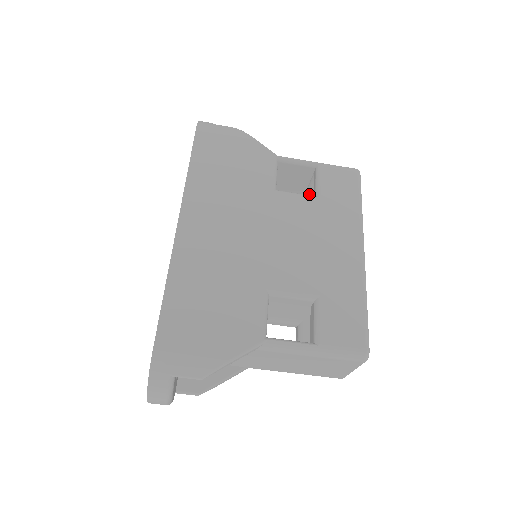
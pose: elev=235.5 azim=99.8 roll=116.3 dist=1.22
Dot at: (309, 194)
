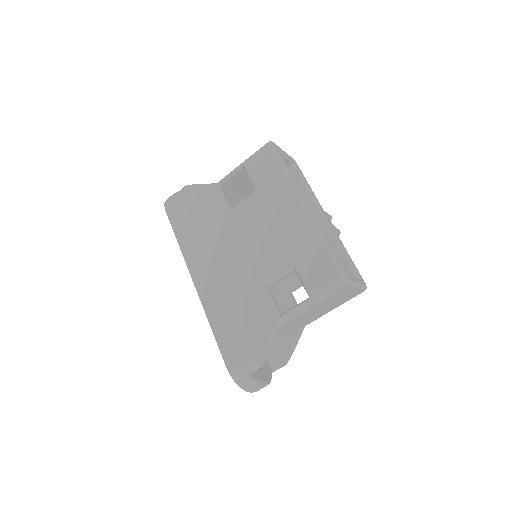
Dot at: occluded
